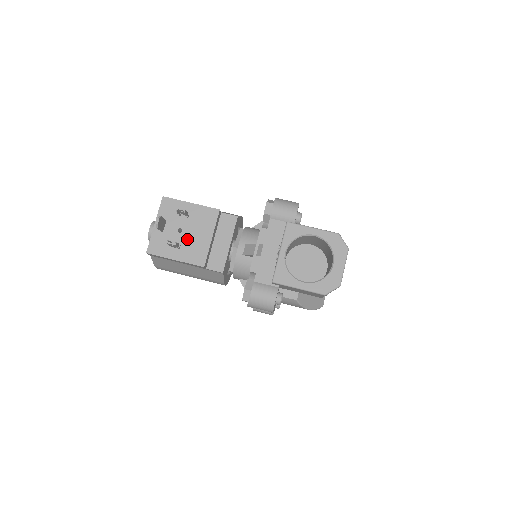
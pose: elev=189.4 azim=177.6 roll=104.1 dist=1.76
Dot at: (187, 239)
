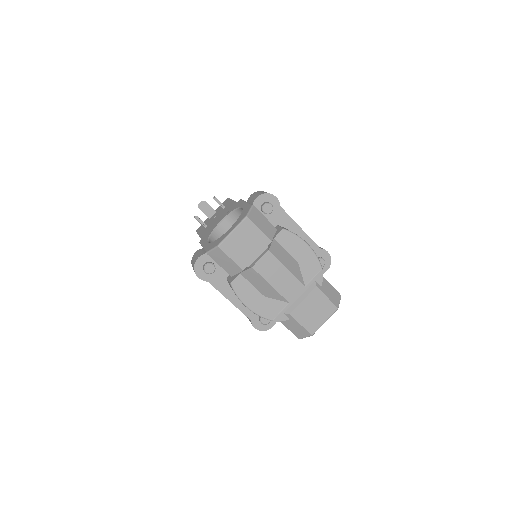
Dot at: (212, 222)
